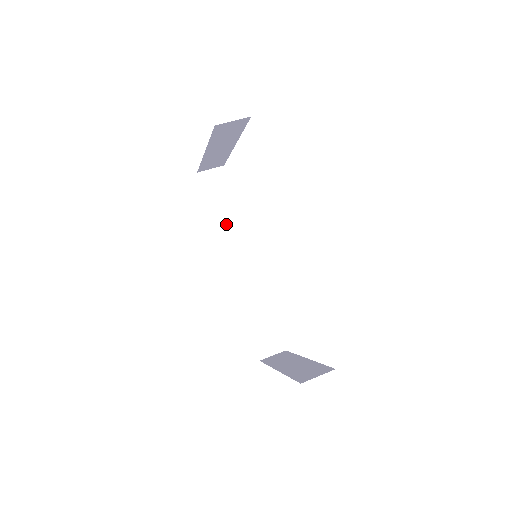
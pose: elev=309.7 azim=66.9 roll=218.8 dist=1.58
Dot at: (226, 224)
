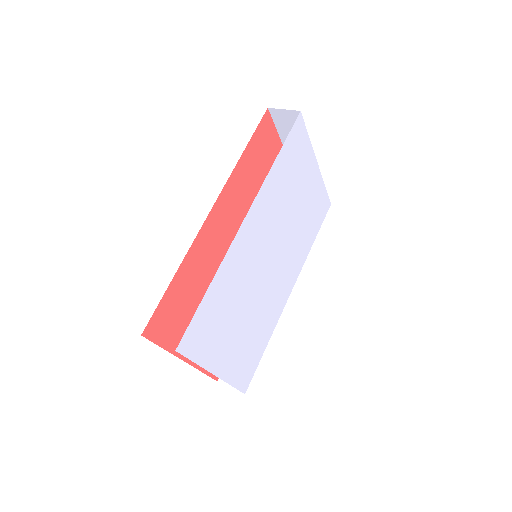
Dot at: occluded
